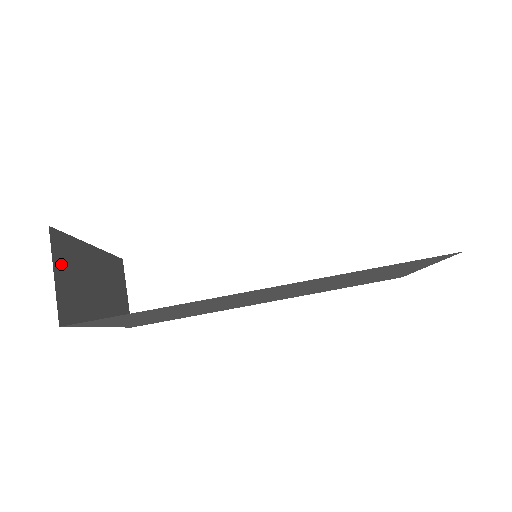
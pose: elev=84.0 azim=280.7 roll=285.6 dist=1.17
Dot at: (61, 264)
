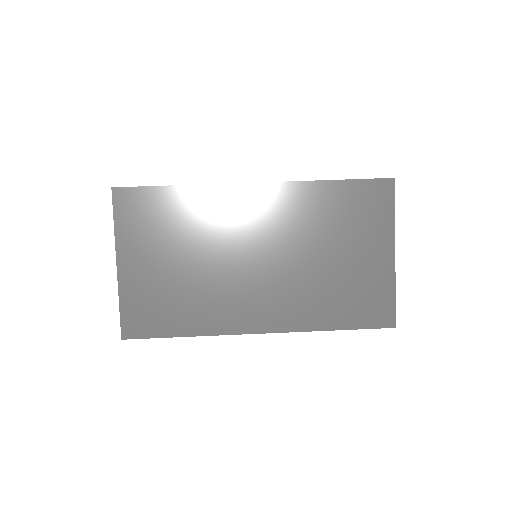
Dot at: occluded
